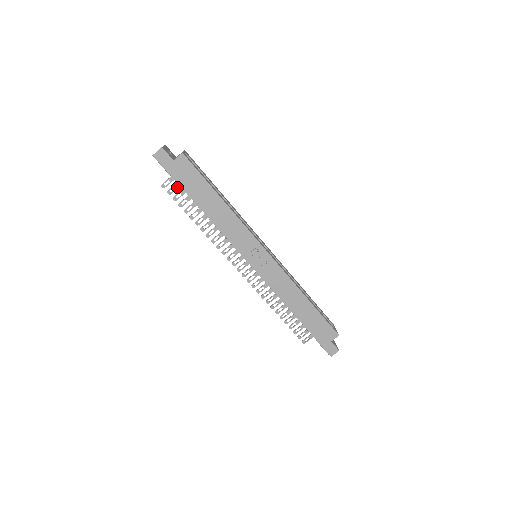
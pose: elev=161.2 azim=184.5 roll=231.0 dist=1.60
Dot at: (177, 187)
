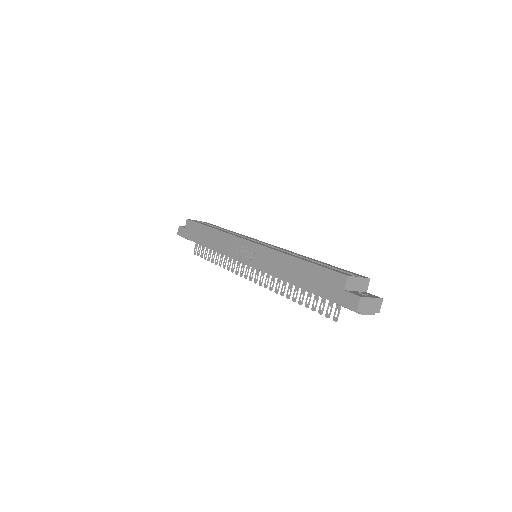
Dot at: (200, 247)
